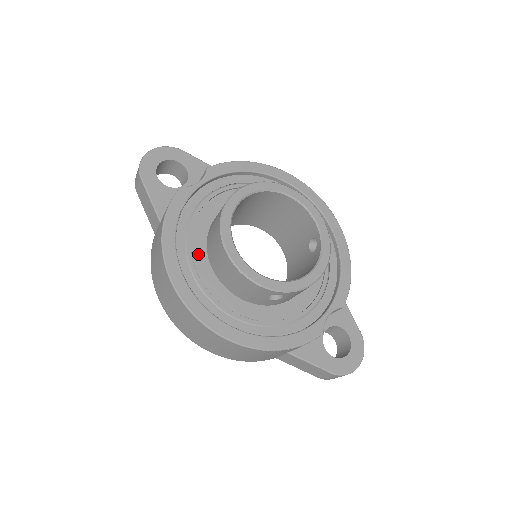
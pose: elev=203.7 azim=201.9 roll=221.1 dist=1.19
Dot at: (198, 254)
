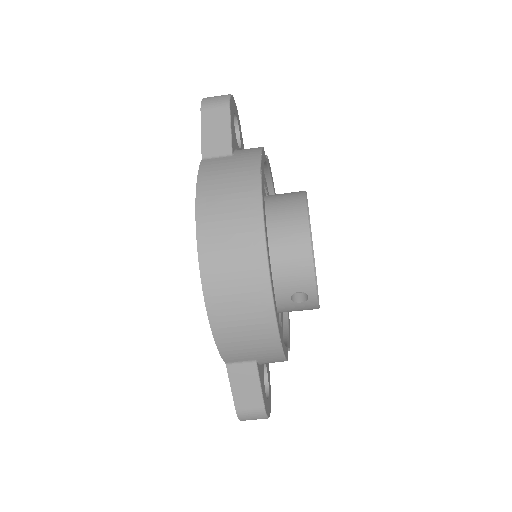
Dot at: occluded
